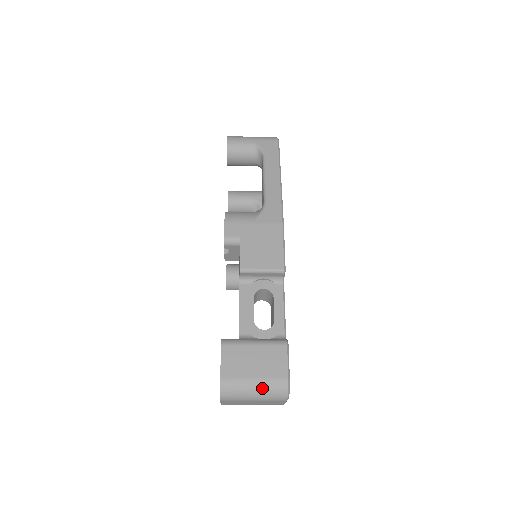
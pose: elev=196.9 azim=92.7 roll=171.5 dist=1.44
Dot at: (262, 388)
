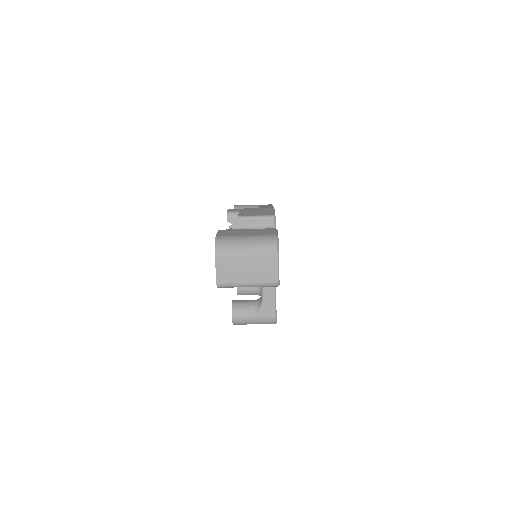
Dot at: (253, 240)
